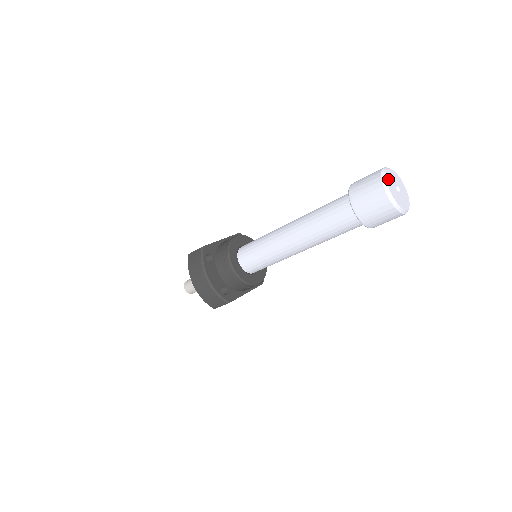
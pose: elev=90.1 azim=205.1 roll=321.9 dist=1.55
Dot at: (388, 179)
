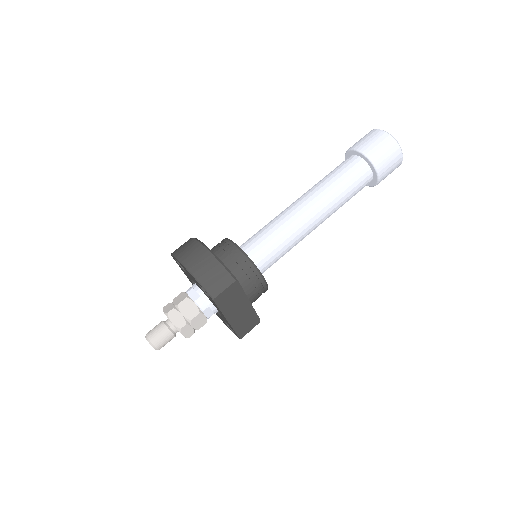
Dot at: occluded
